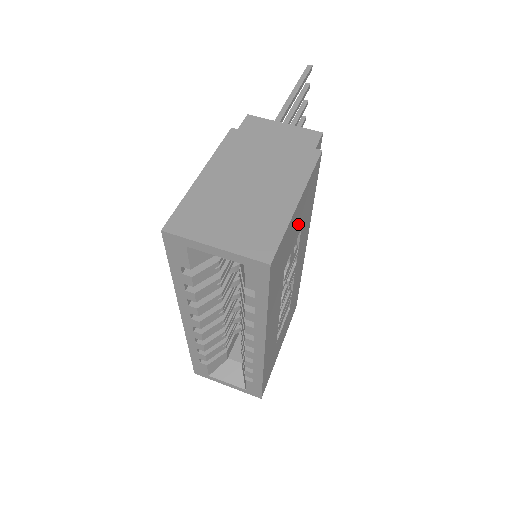
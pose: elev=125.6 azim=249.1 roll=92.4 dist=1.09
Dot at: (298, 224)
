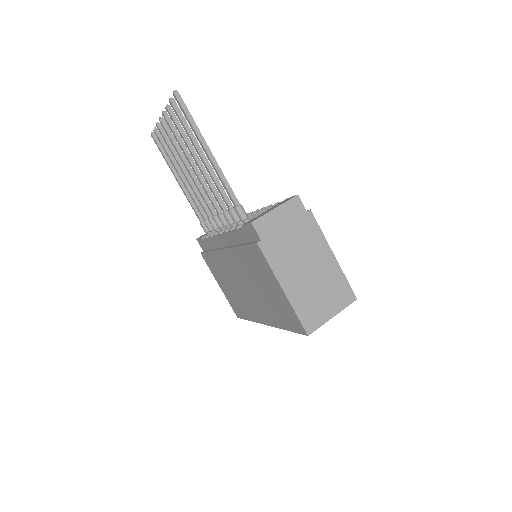
Dot at: occluded
